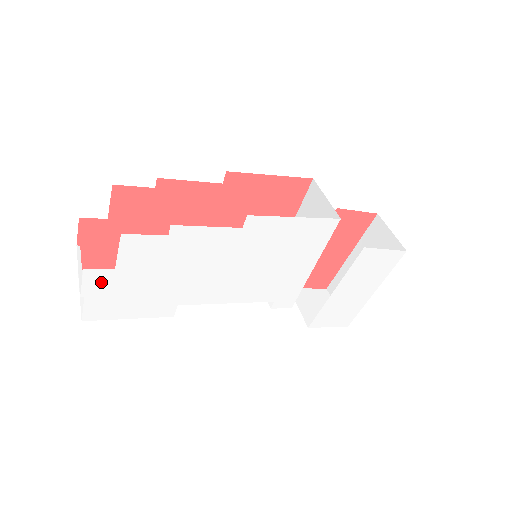
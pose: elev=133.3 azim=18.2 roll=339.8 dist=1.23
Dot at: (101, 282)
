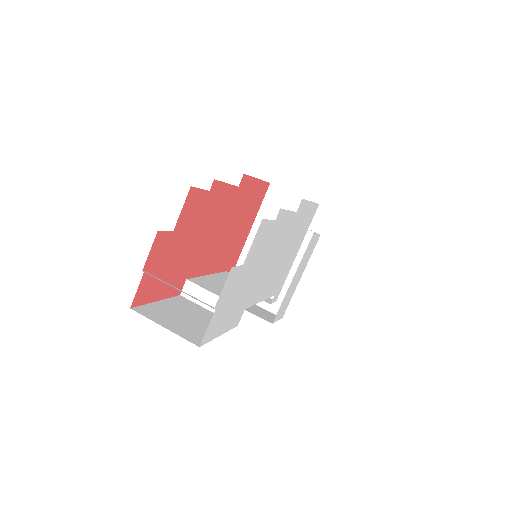
Dot at: (230, 285)
